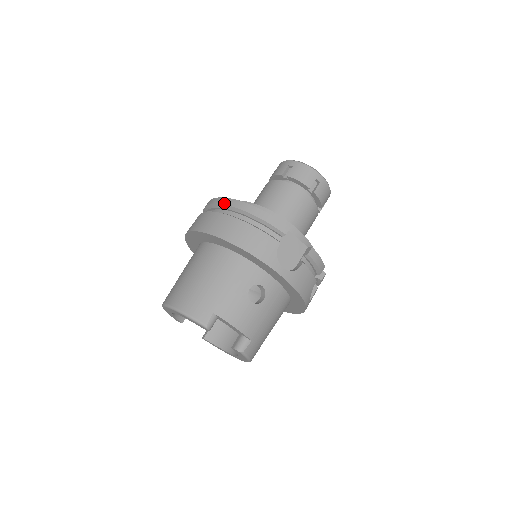
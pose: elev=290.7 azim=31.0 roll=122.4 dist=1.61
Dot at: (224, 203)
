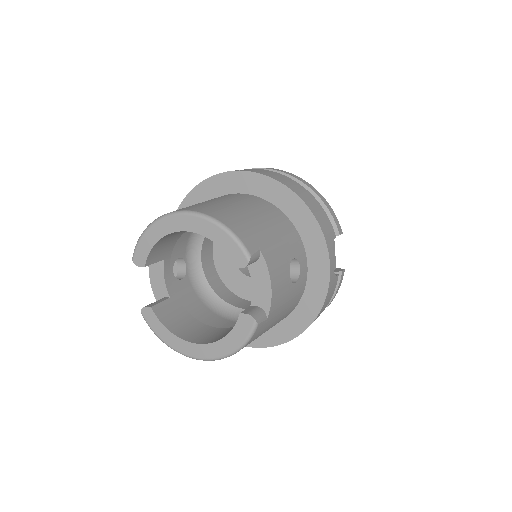
Dot at: (284, 172)
